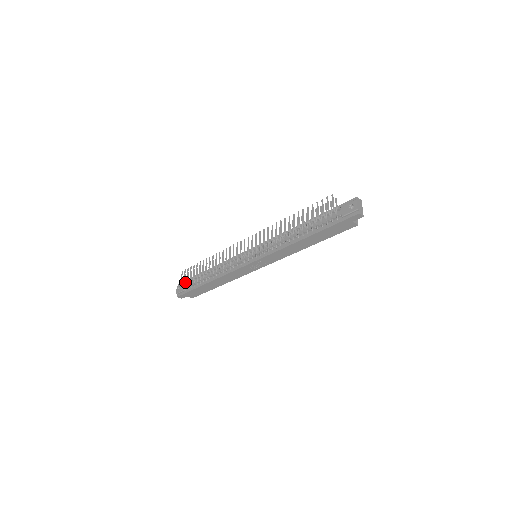
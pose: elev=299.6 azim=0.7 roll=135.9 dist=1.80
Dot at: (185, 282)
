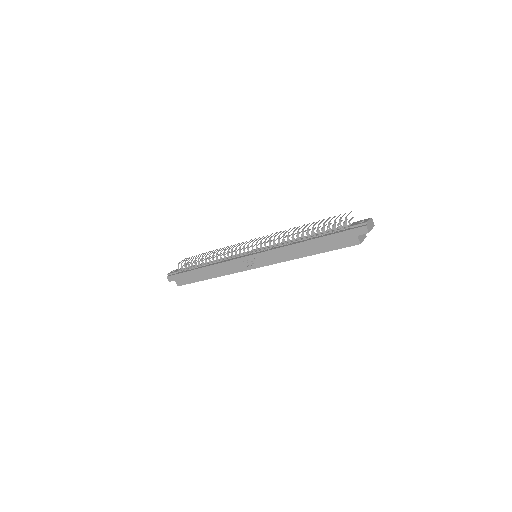
Dot at: (182, 267)
